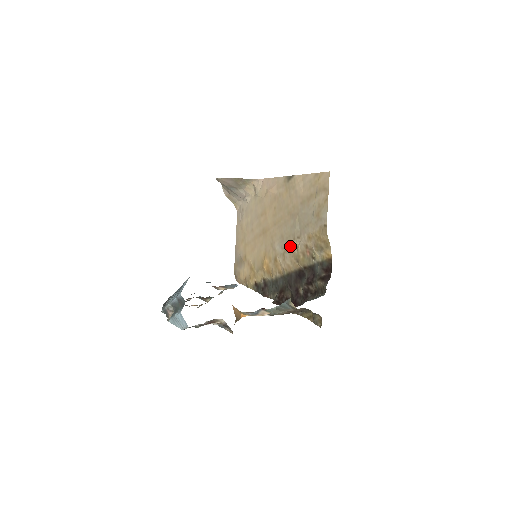
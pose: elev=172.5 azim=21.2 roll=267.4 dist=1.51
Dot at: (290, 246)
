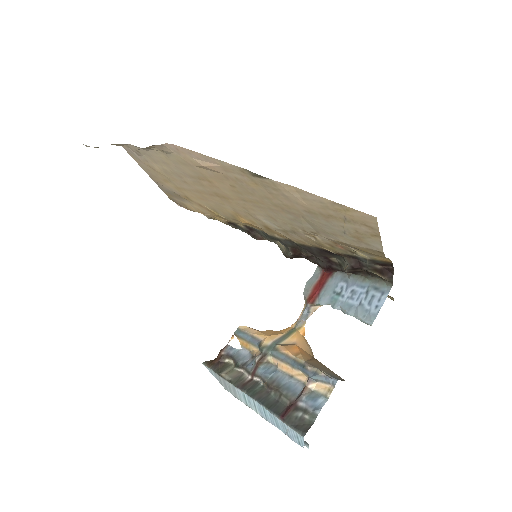
Dot at: (297, 233)
